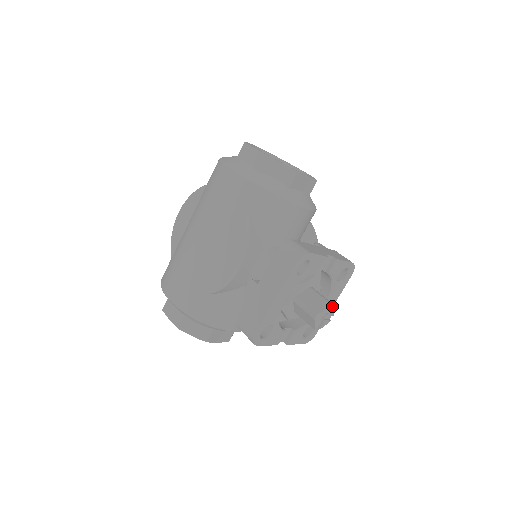
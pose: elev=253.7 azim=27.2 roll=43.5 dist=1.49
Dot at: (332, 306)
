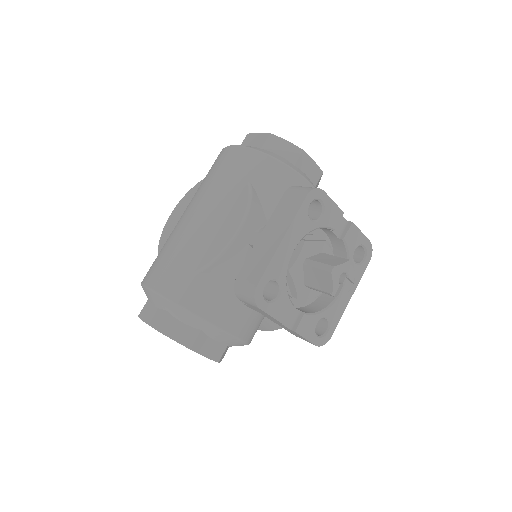
Dot at: (352, 264)
